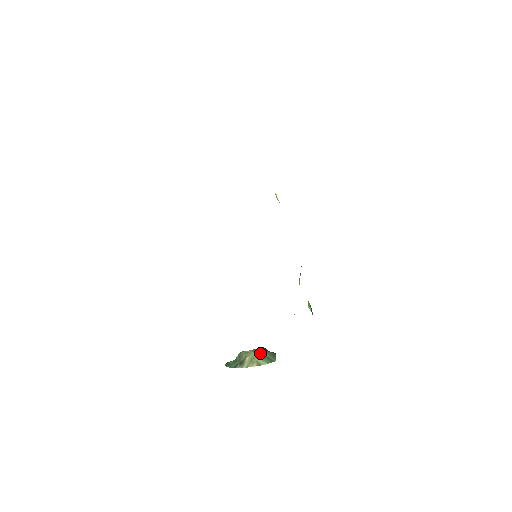
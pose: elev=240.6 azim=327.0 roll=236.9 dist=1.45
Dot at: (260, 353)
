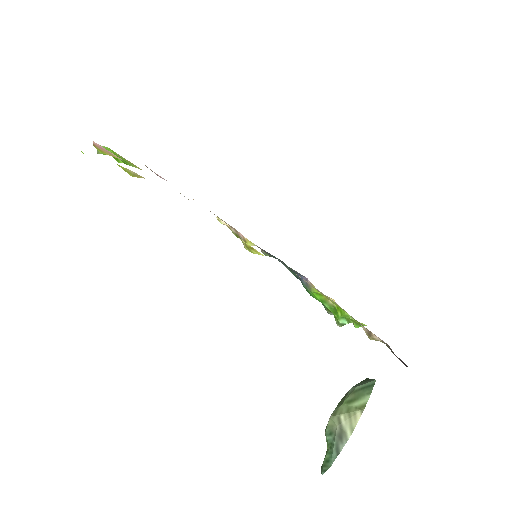
Dot at: (349, 395)
